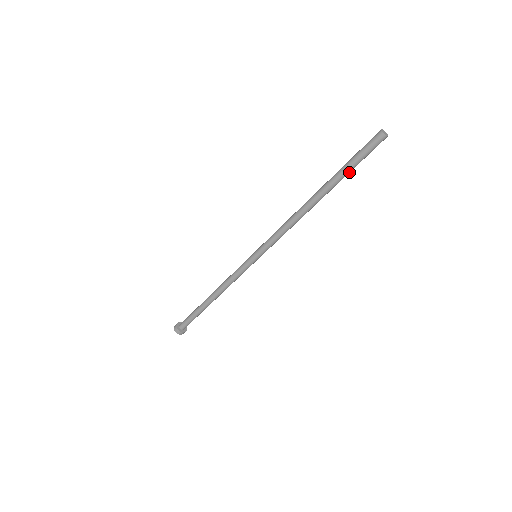
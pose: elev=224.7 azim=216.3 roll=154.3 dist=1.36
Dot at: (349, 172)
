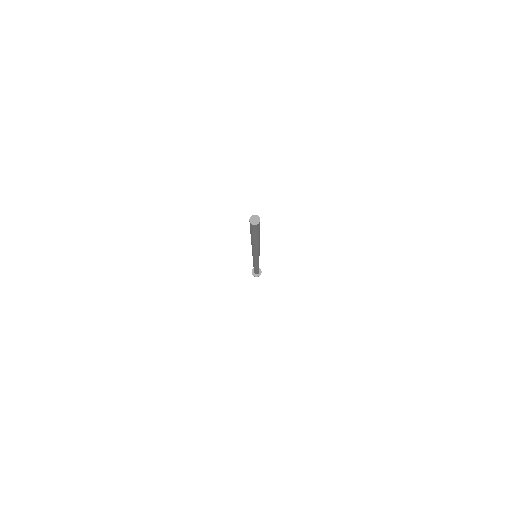
Dot at: (255, 236)
